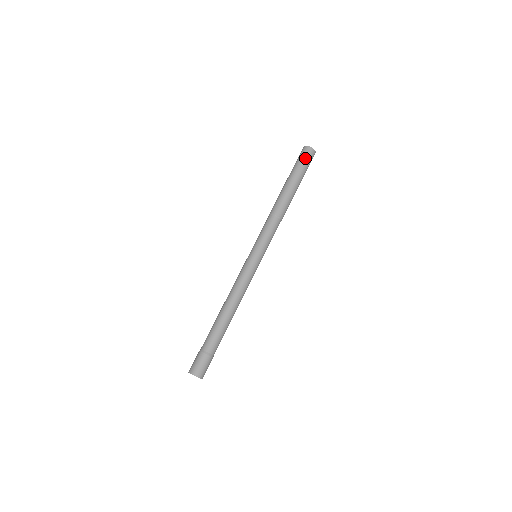
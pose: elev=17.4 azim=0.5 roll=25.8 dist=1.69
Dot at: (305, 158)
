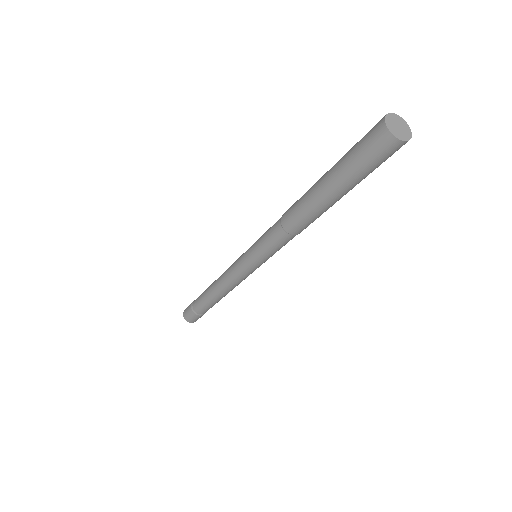
Dot at: (363, 148)
